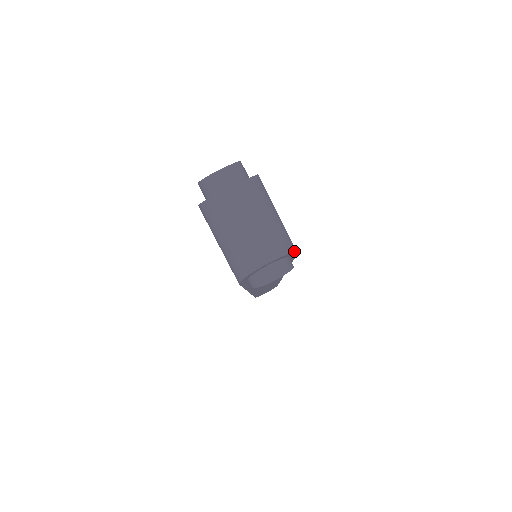
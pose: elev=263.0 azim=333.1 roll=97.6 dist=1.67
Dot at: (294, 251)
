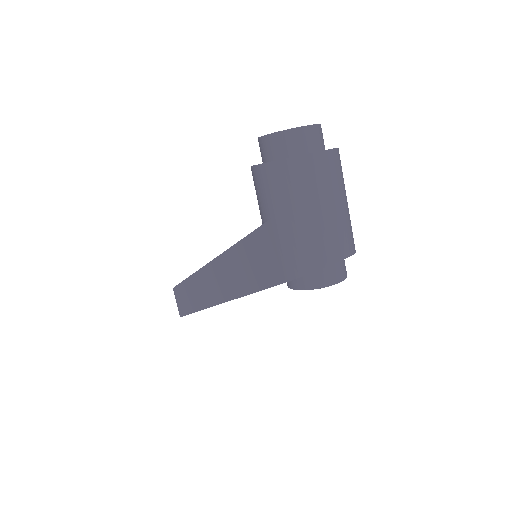
Dot at: occluded
